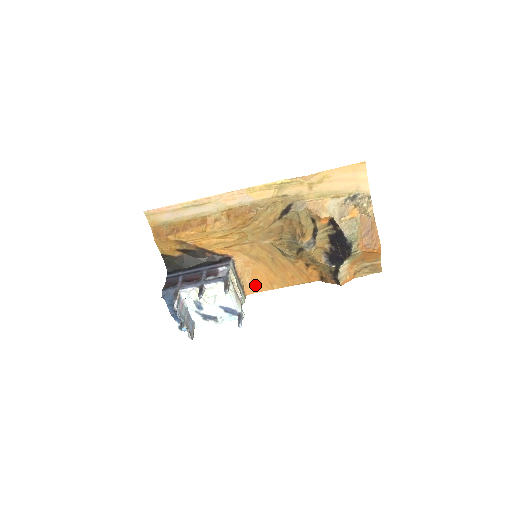
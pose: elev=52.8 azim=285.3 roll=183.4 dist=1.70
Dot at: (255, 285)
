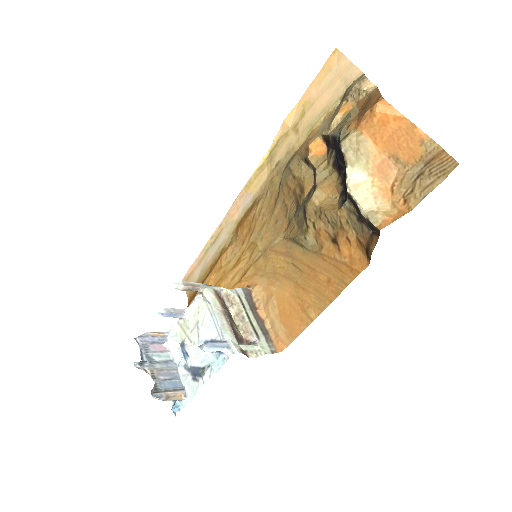
Dot at: (287, 326)
